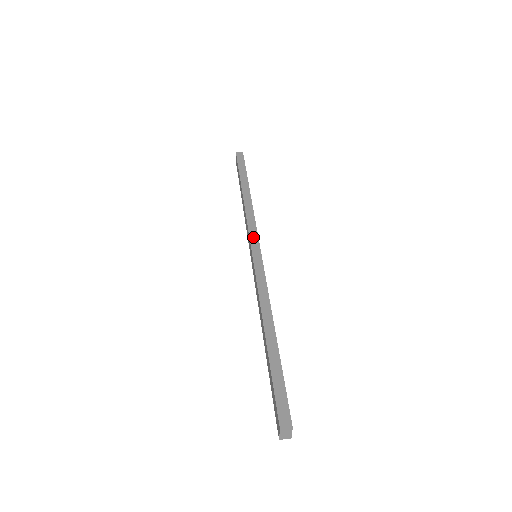
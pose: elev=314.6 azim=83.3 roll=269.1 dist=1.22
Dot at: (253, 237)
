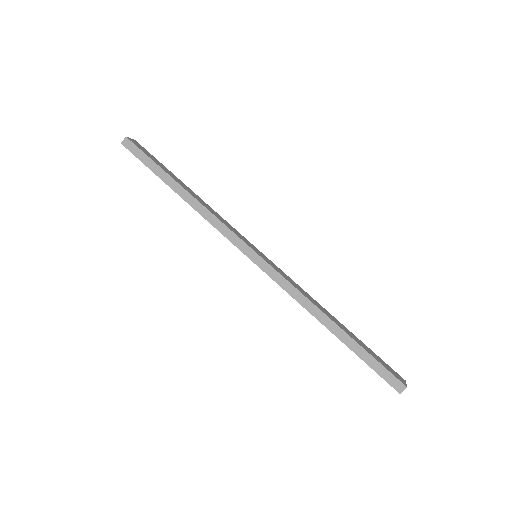
Dot at: (239, 245)
